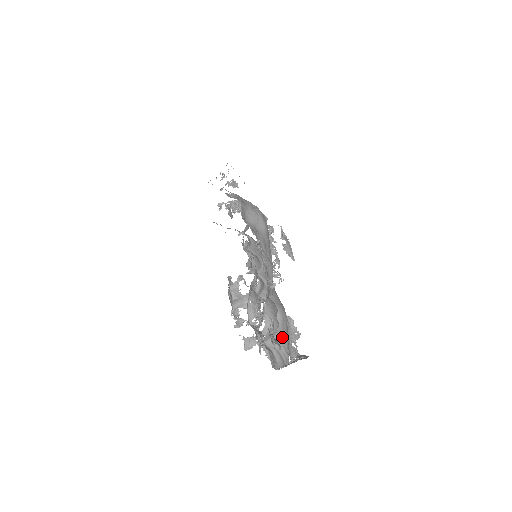
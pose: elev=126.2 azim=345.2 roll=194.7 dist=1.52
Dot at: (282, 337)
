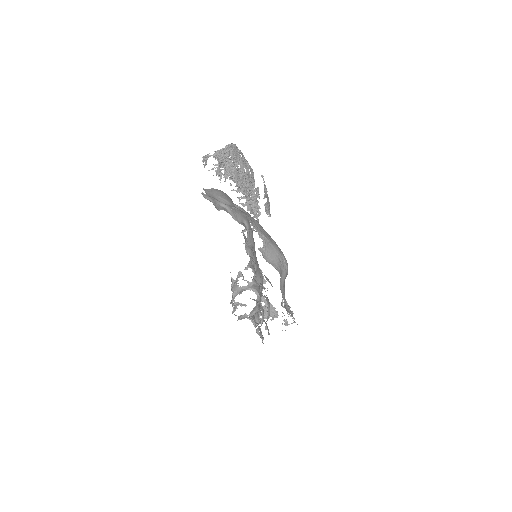
Dot at: (260, 301)
